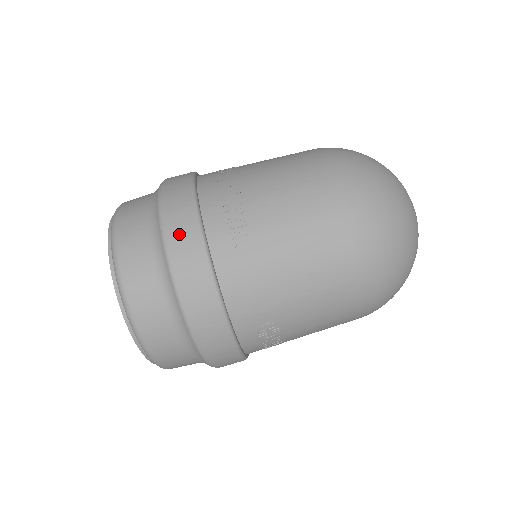
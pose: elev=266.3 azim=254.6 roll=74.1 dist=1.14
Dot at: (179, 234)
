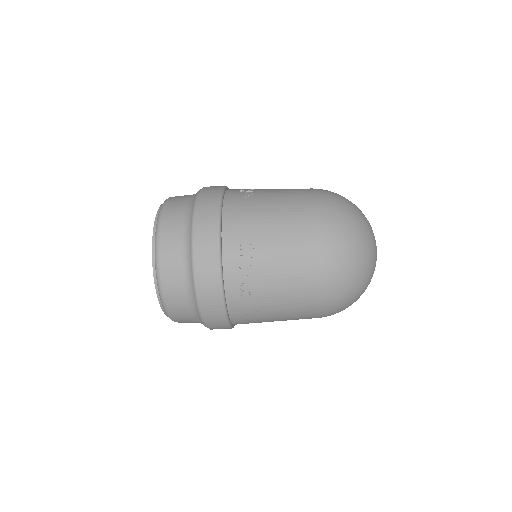
Dot at: (212, 318)
